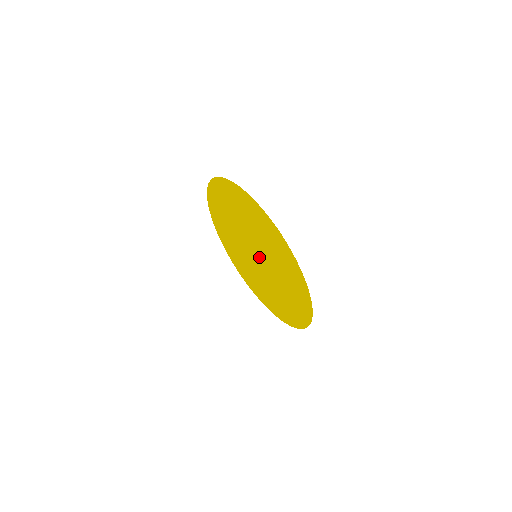
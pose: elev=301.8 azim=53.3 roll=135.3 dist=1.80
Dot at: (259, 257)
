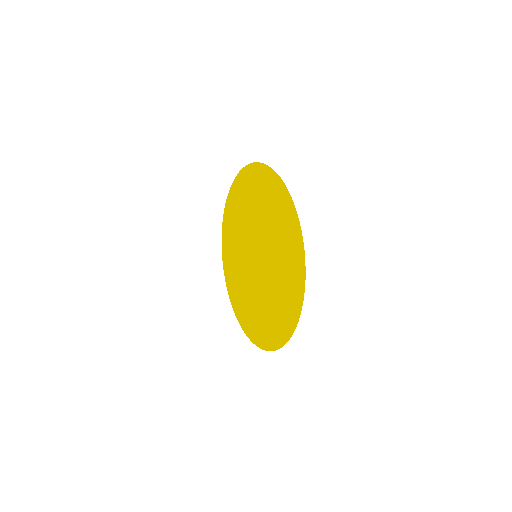
Dot at: (257, 249)
